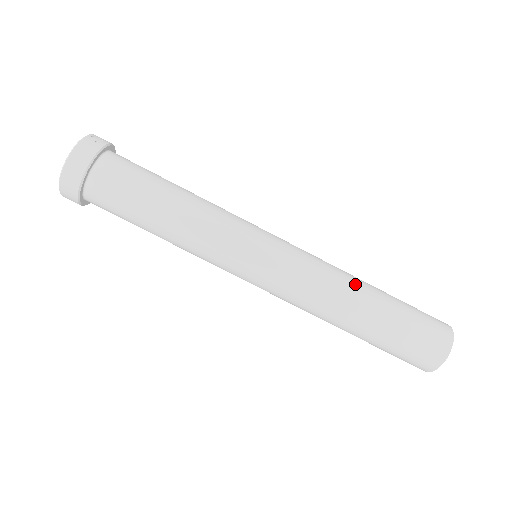
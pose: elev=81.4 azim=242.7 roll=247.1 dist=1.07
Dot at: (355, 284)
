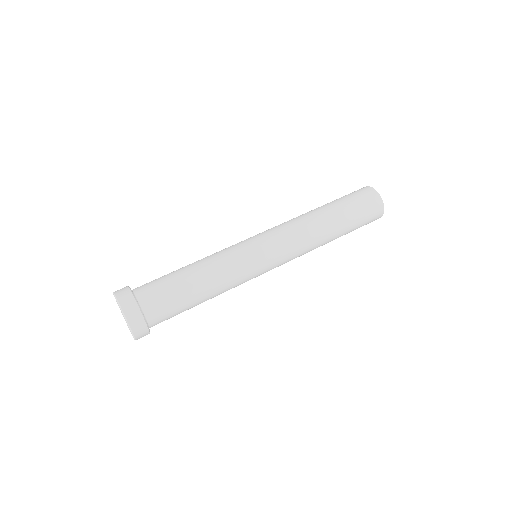
Dot at: occluded
